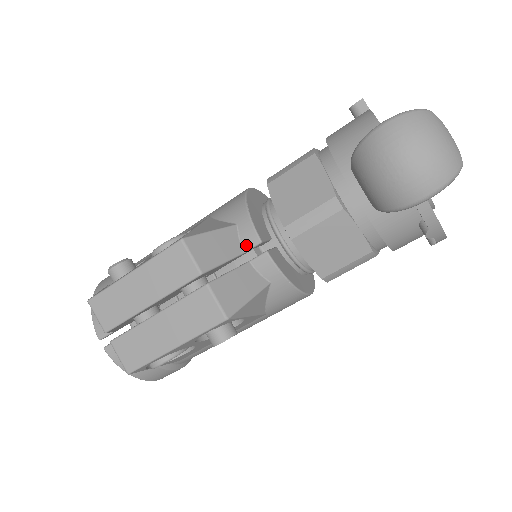
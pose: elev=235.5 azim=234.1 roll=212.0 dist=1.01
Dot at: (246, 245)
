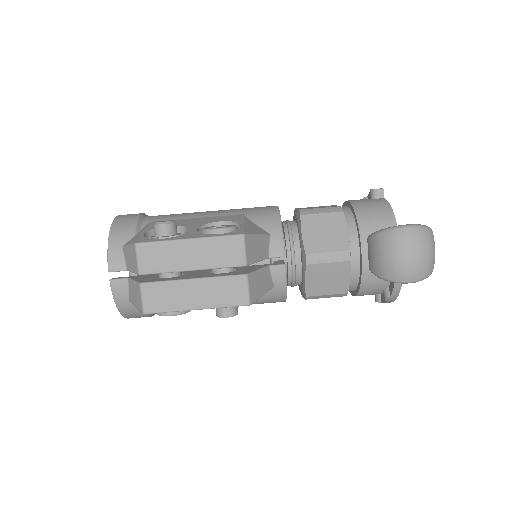
Dot at: (273, 253)
